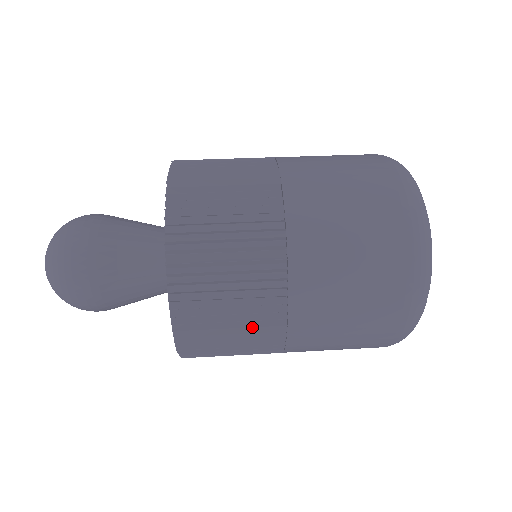
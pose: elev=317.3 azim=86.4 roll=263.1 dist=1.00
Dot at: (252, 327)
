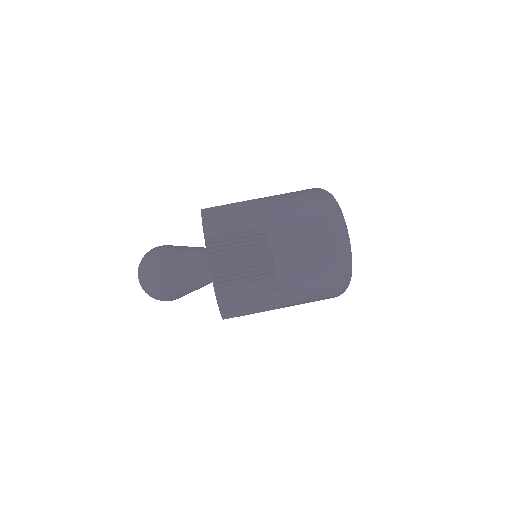
Dot at: (260, 298)
